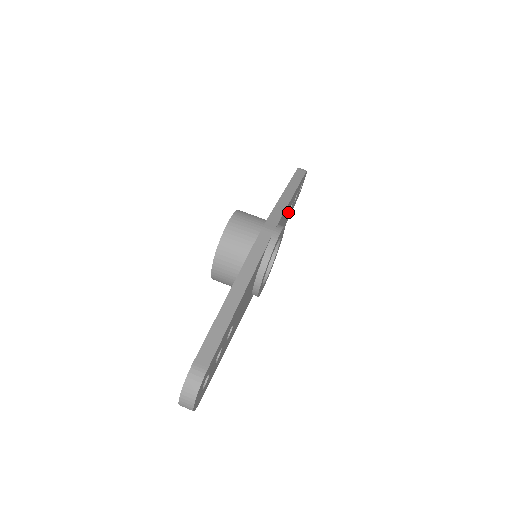
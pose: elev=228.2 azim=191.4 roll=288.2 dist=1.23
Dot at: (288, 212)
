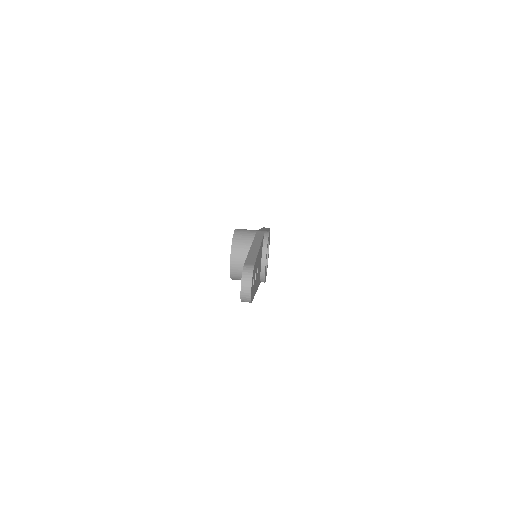
Dot at: occluded
